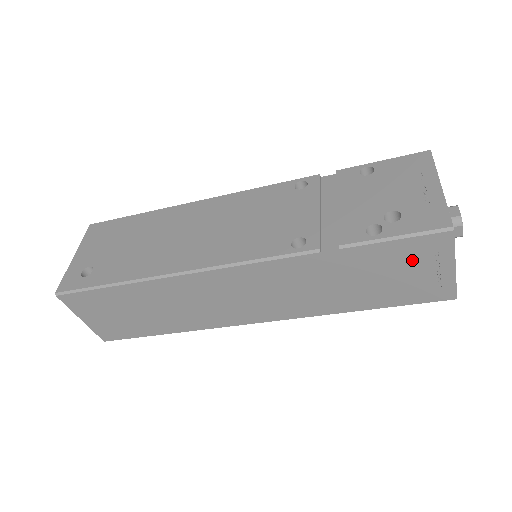
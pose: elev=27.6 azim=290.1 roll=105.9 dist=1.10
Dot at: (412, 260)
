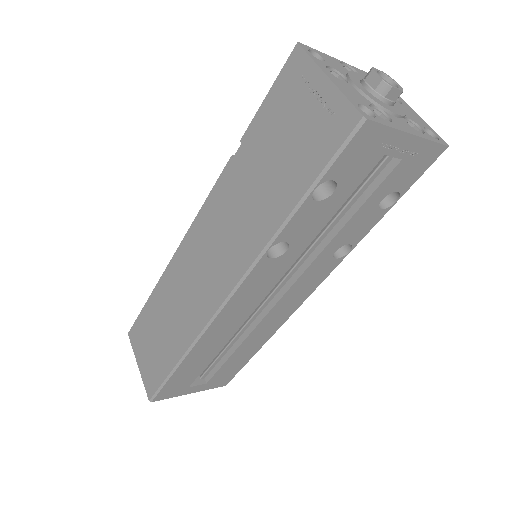
Dot at: (290, 104)
